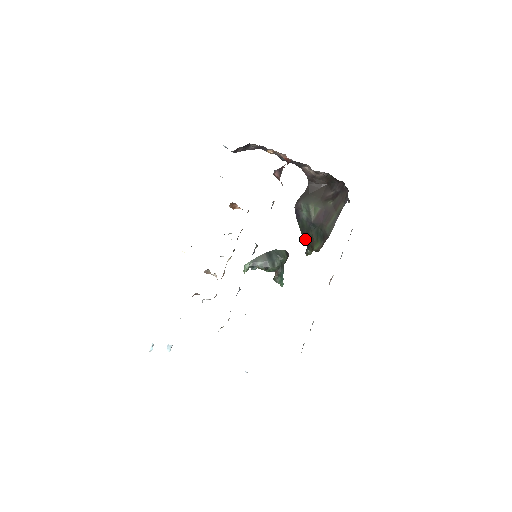
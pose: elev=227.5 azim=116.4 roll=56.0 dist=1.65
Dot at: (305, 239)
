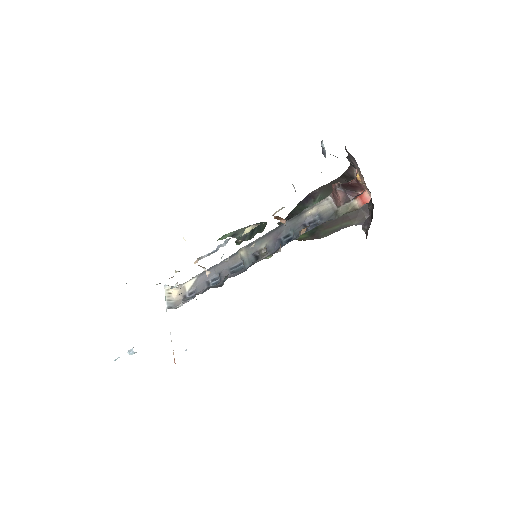
Dot at: (290, 215)
